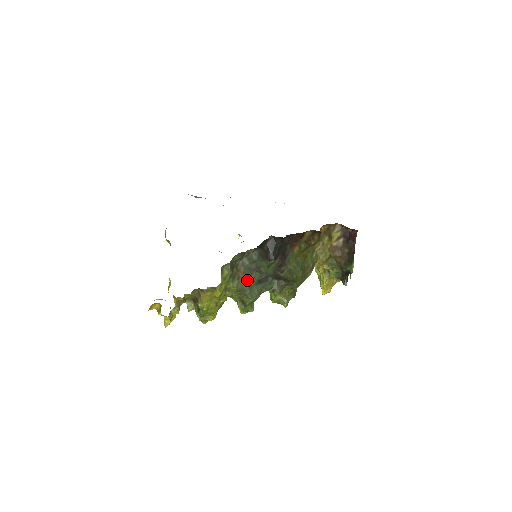
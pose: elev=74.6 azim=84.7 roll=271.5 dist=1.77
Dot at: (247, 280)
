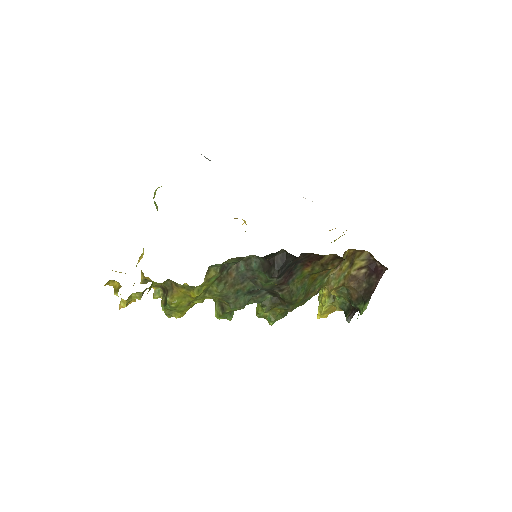
Dot at: (236, 287)
